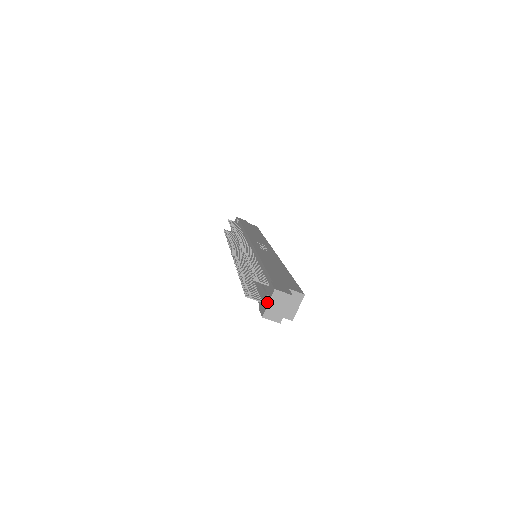
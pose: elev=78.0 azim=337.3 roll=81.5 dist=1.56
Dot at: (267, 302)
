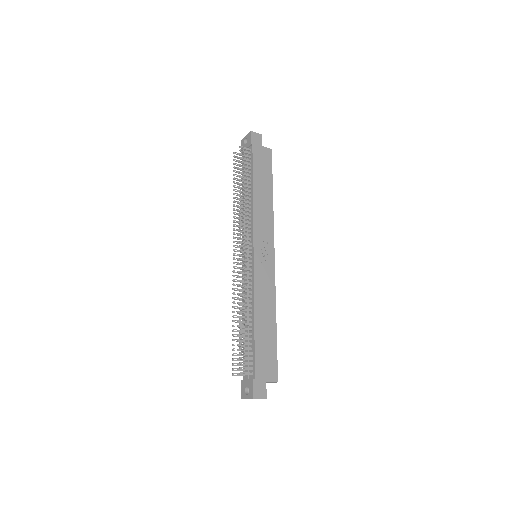
Dot at: (246, 396)
